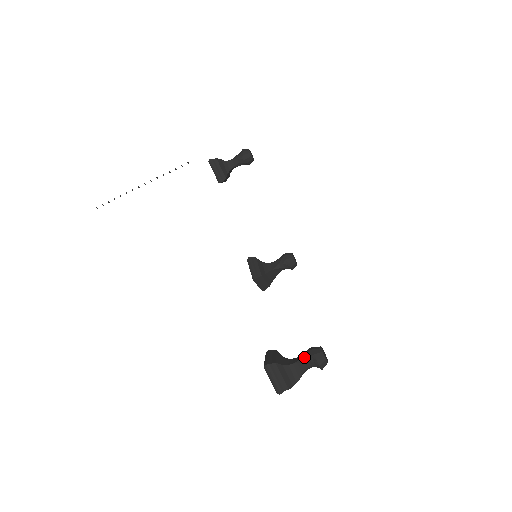
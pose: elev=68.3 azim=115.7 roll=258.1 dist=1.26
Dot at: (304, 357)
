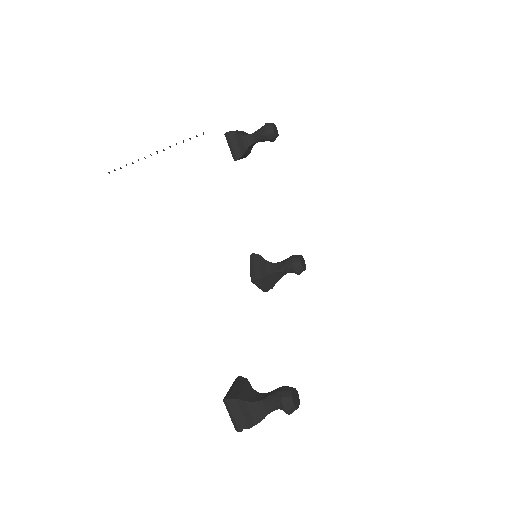
Dot at: (271, 397)
